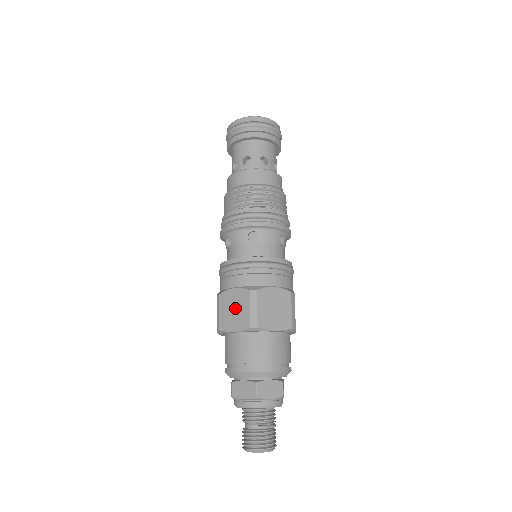
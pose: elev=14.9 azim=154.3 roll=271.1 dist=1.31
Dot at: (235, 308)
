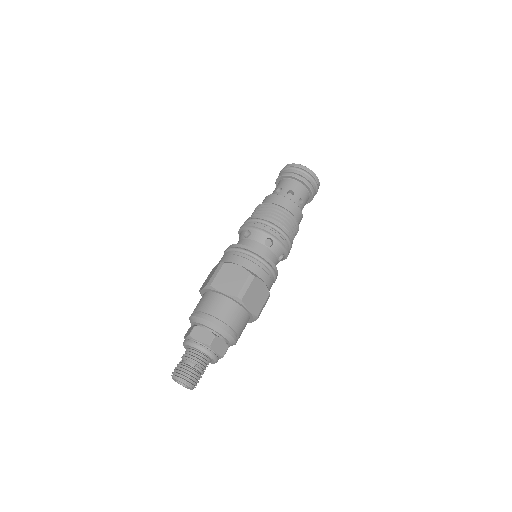
Dot at: (232, 278)
